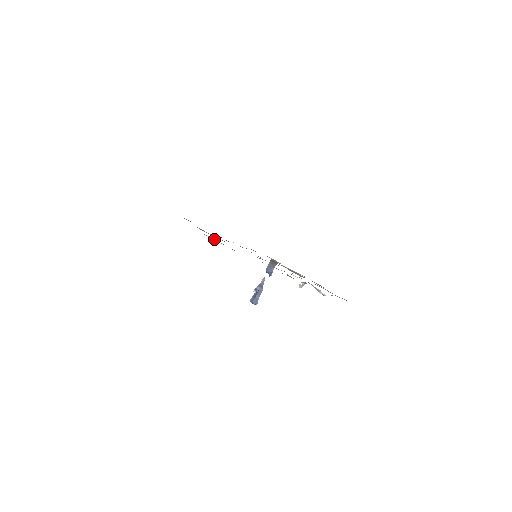
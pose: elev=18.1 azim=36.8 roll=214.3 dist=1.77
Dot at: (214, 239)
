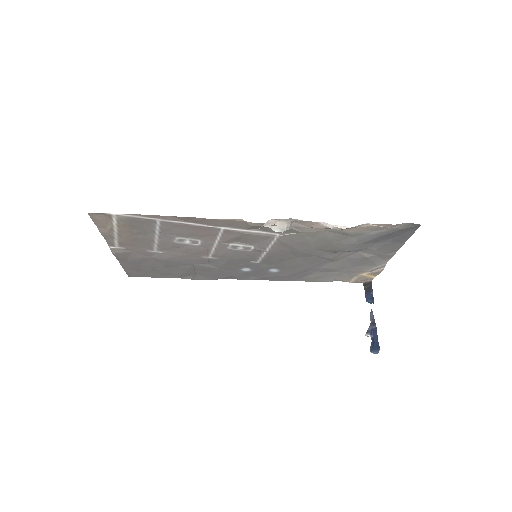
Dot at: (107, 227)
